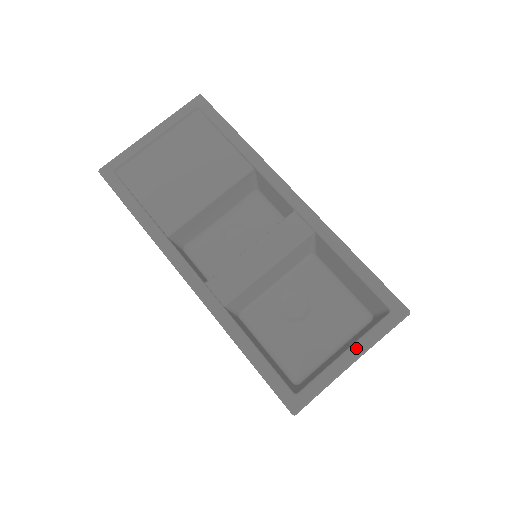
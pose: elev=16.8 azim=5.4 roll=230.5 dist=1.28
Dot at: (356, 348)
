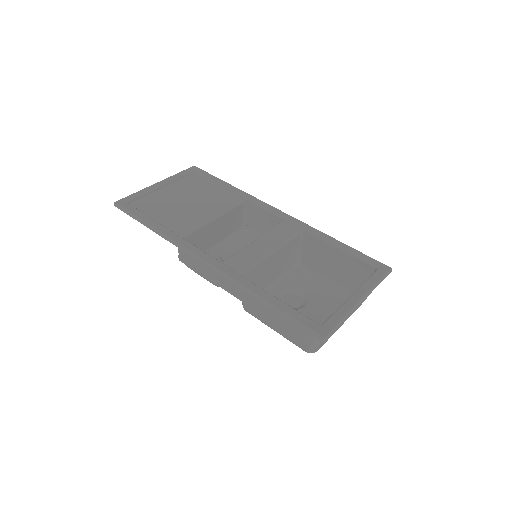
Dot at: (360, 291)
